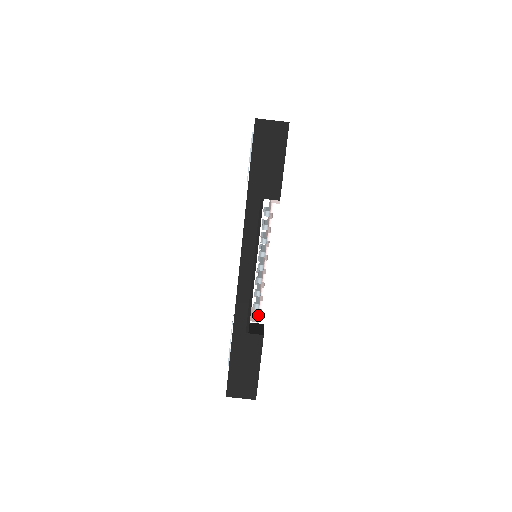
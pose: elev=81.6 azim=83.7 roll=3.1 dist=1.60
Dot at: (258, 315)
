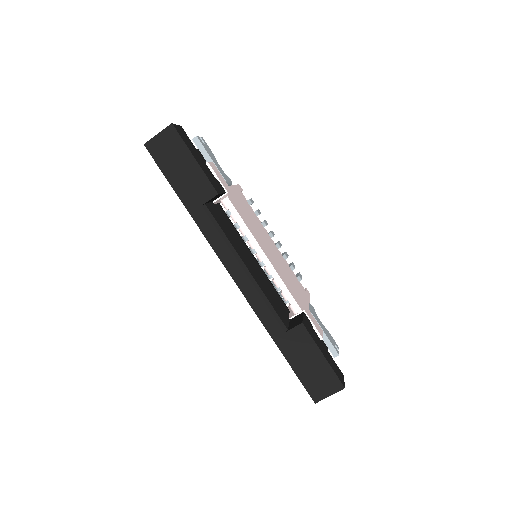
Dot at: occluded
